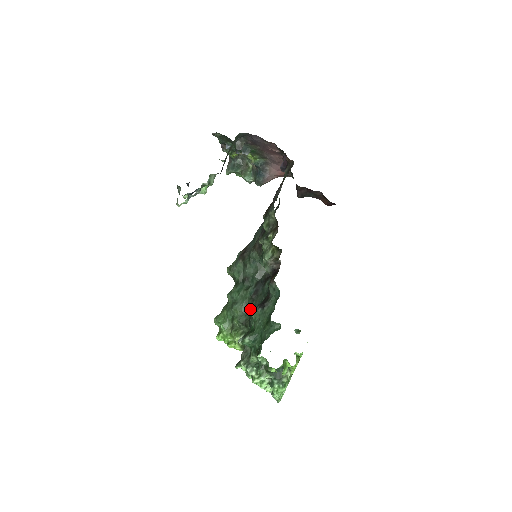
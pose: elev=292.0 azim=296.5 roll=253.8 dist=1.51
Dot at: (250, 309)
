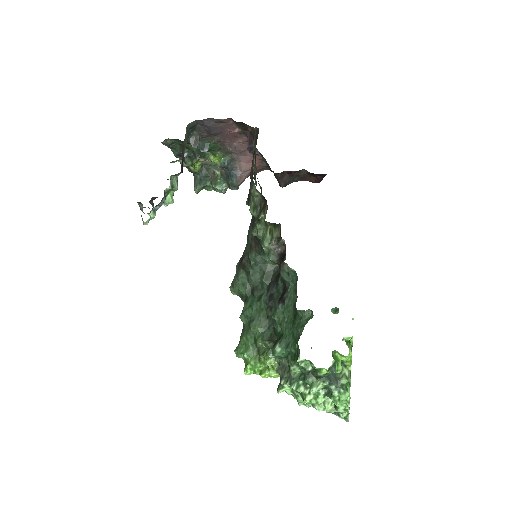
Dot at: (271, 320)
